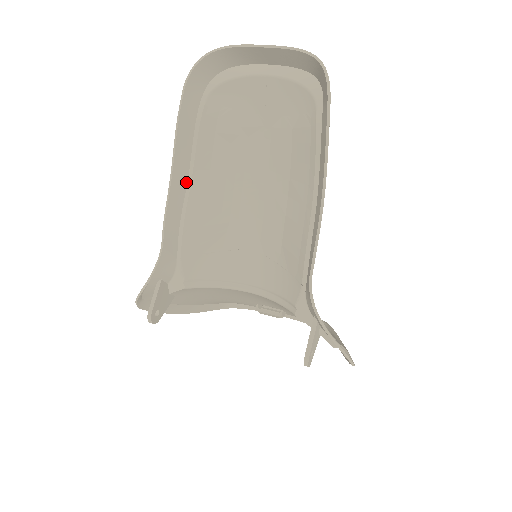
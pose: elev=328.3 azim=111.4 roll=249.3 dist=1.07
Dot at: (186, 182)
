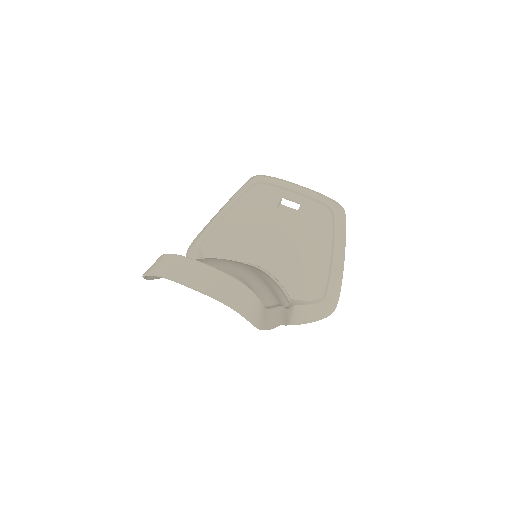
Dot at: occluded
